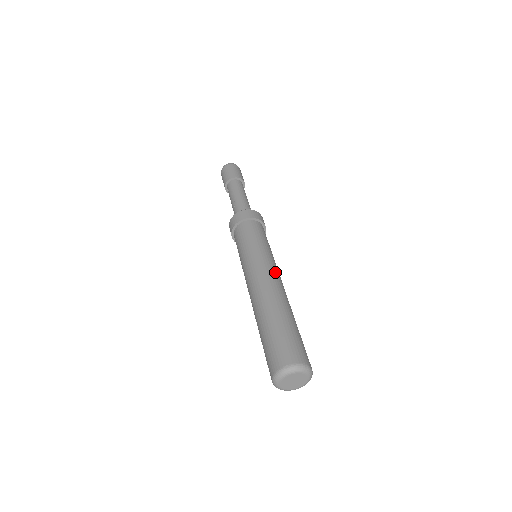
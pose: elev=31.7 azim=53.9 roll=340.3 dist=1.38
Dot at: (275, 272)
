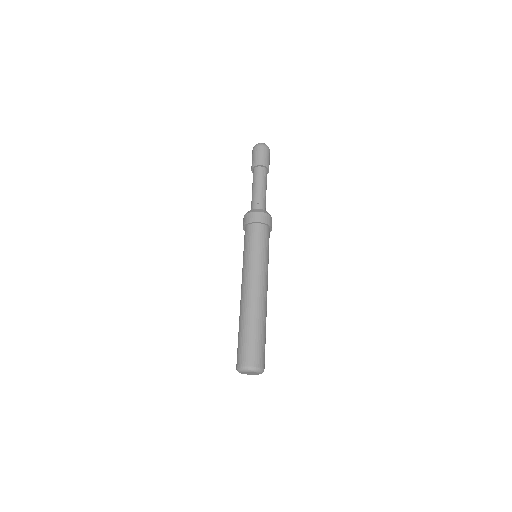
Dot at: (267, 284)
